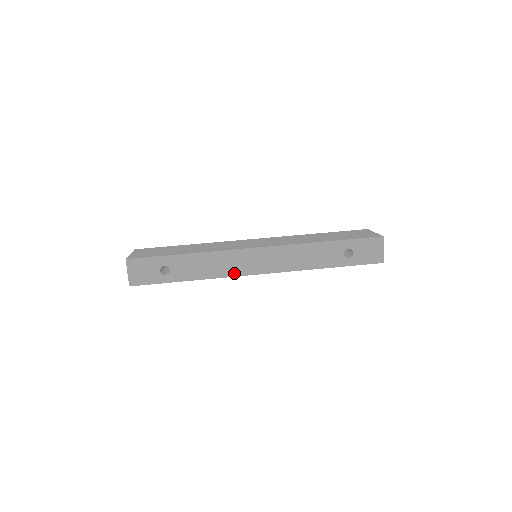
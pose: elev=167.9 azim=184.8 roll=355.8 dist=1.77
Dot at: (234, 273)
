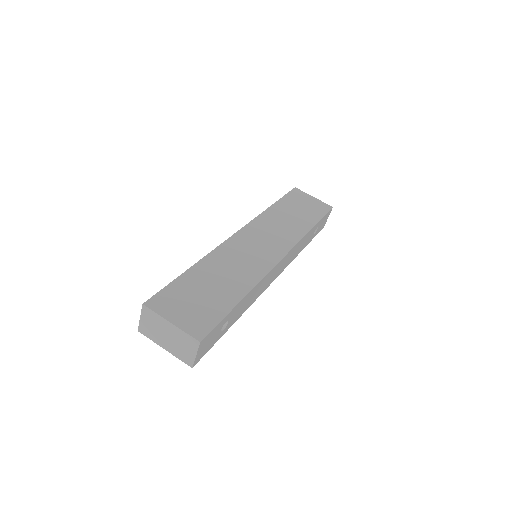
Dot at: (263, 291)
